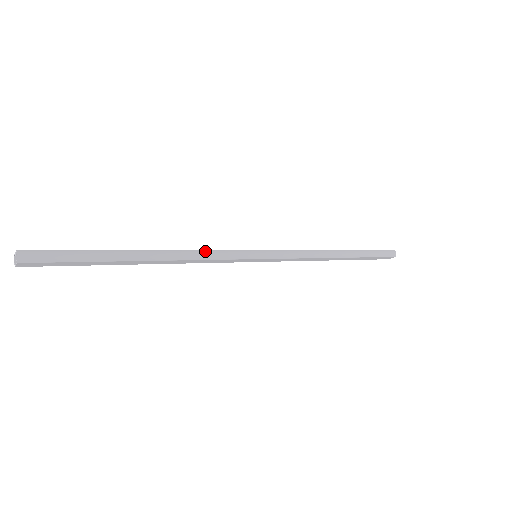
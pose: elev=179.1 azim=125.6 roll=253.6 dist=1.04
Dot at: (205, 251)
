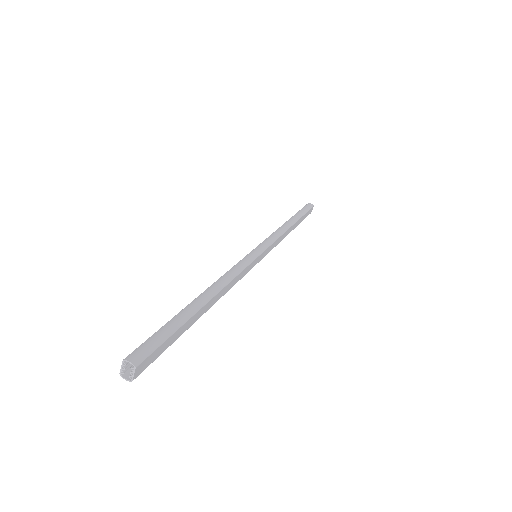
Dot at: (230, 270)
